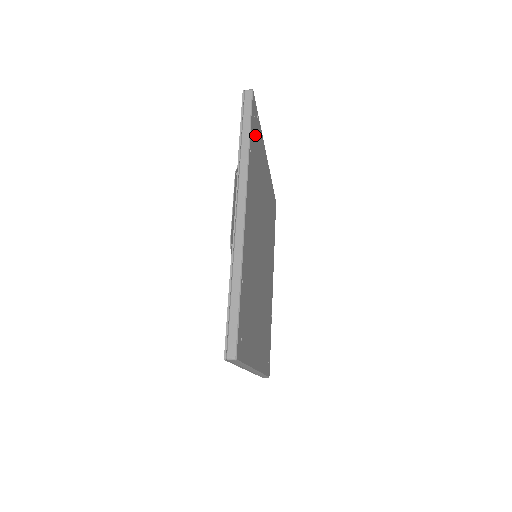
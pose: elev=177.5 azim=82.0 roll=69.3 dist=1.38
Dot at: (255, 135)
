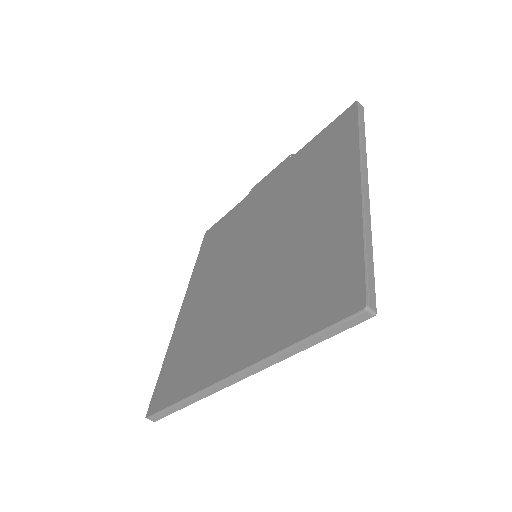
Dot at: occluded
